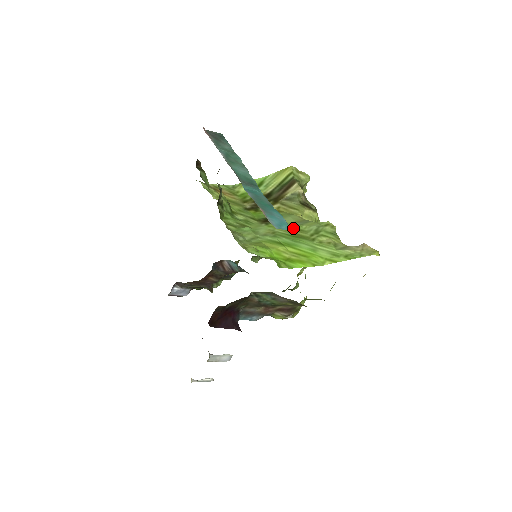
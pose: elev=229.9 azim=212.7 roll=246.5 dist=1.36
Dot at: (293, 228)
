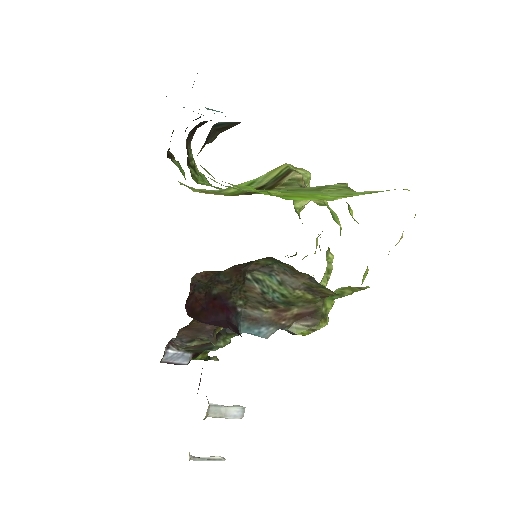
Dot at: (291, 190)
